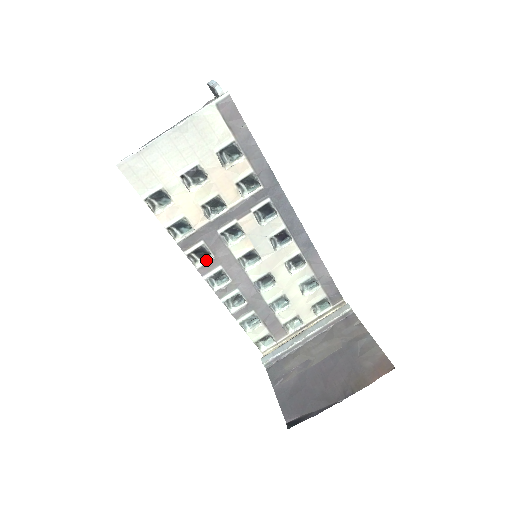
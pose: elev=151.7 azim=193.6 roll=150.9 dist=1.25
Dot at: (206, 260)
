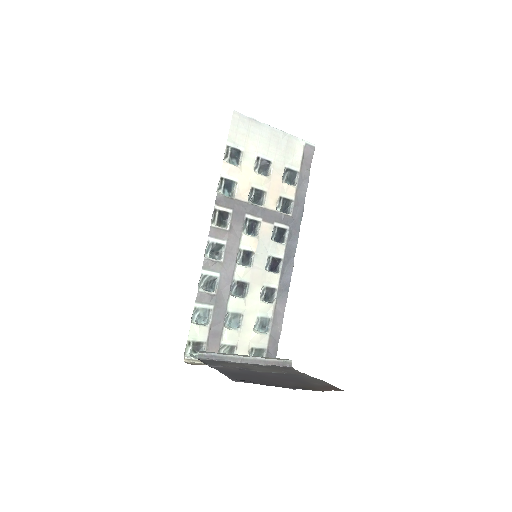
Dot at: (221, 227)
